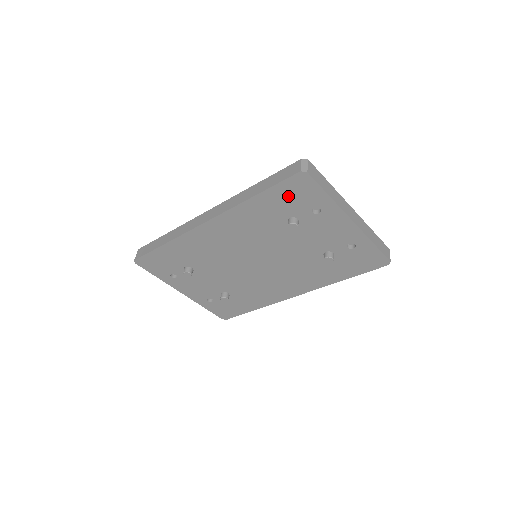
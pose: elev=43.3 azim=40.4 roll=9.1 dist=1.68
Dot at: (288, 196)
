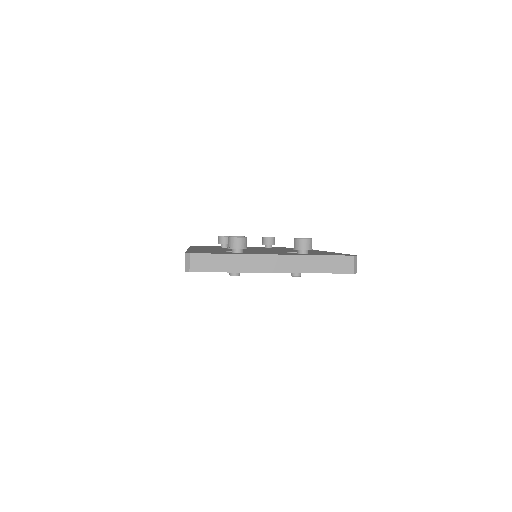
Dot at: occluded
